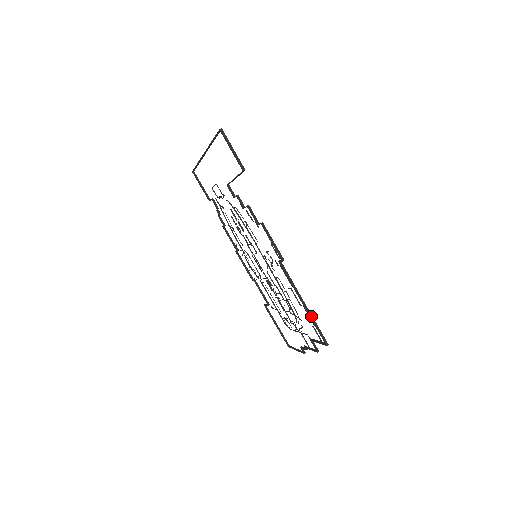
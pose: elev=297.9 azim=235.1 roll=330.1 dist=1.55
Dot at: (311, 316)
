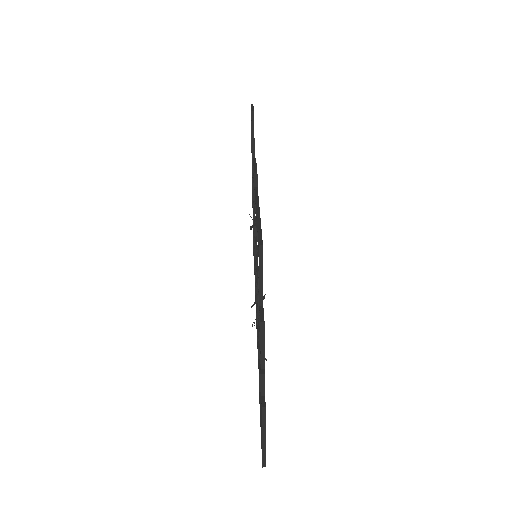
Dot at: (259, 220)
